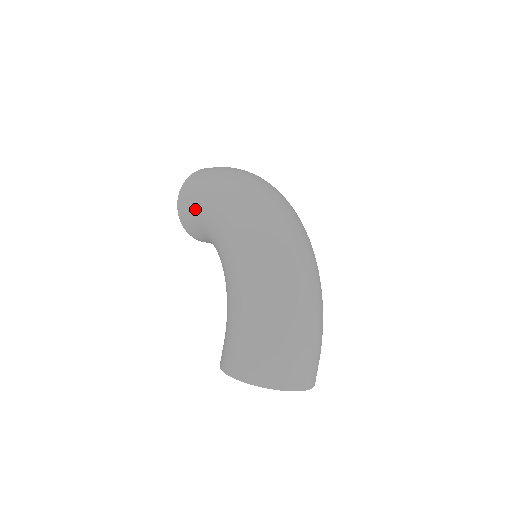
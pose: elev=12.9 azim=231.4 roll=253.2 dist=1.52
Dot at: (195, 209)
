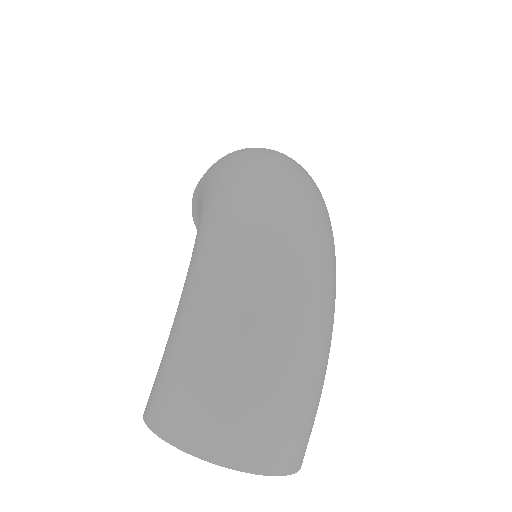
Dot at: (198, 196)
